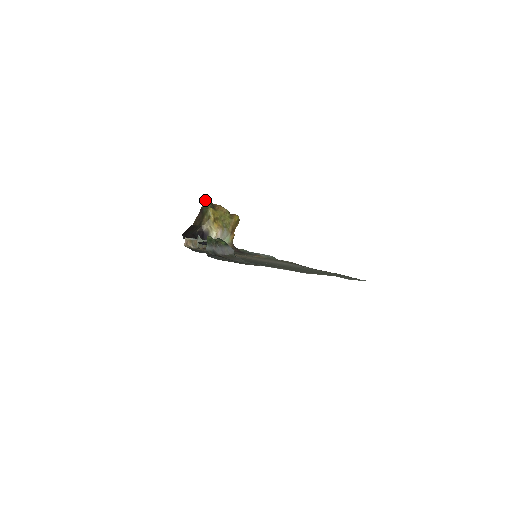
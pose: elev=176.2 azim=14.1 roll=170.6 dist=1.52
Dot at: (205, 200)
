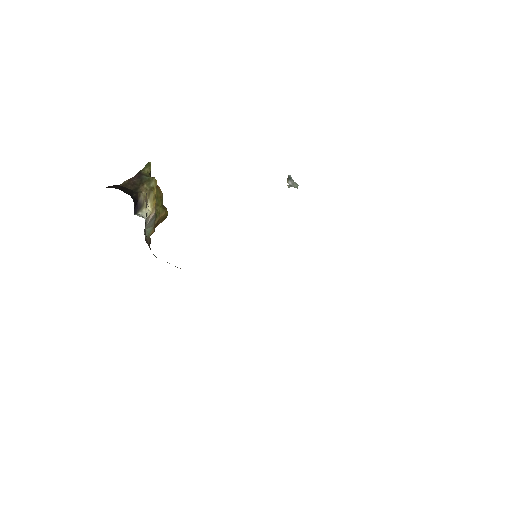
Dot at: (148, 167)
